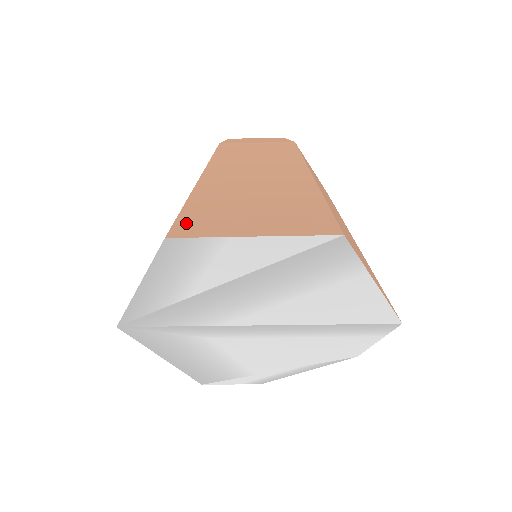
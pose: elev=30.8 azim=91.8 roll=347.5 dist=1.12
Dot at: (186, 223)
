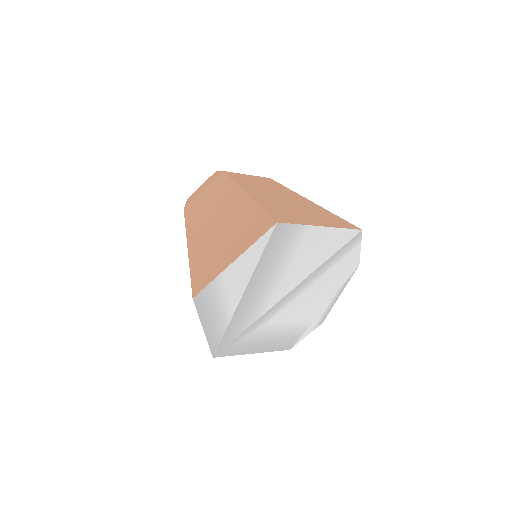
Dot at: (197, 281)
